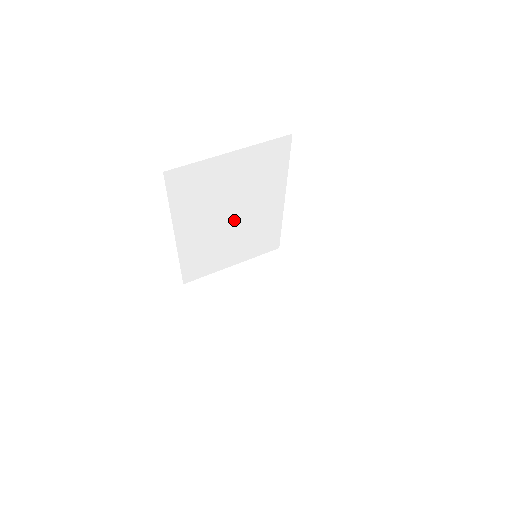
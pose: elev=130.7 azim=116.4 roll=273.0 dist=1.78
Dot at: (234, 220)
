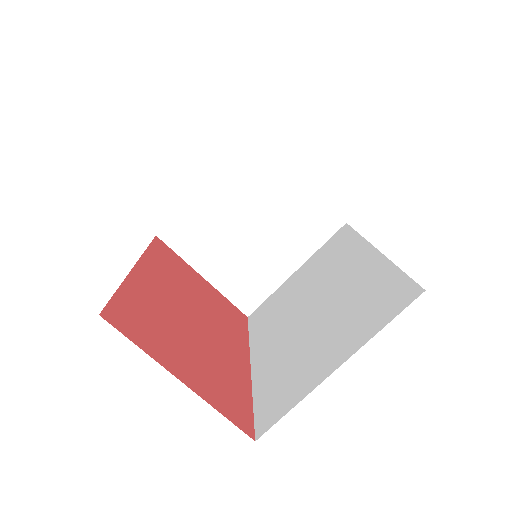
Dot at: occluded
